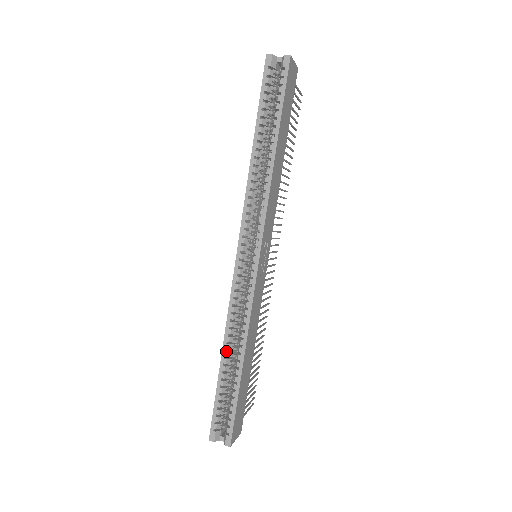
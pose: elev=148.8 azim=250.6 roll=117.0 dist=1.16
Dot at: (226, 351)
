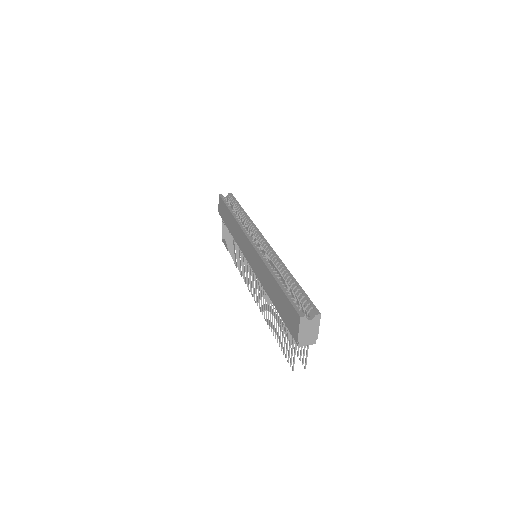
Dot at: (274, 272)
